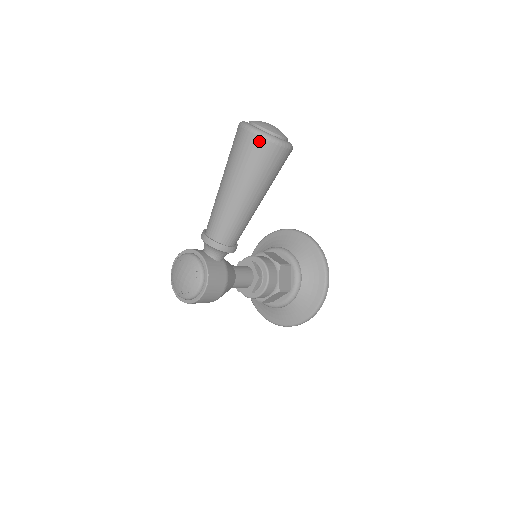
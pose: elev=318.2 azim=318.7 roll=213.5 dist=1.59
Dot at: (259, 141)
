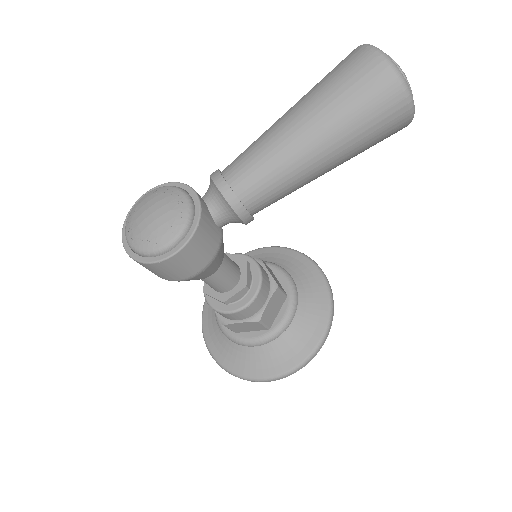
Dot at: (385, 75)
